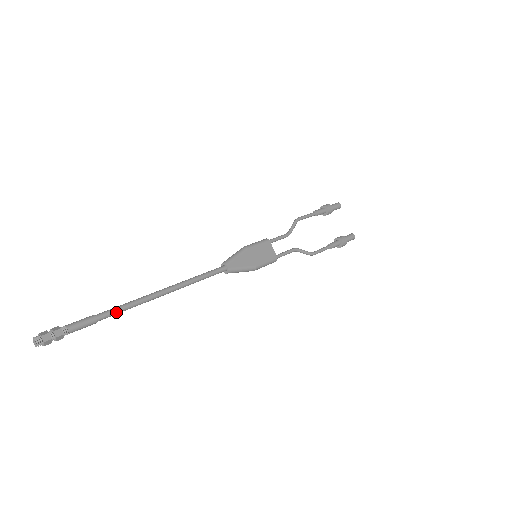
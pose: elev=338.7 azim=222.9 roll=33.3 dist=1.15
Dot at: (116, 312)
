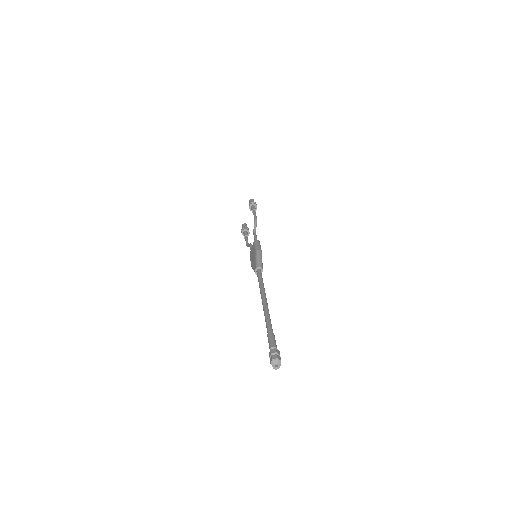
Dot at: (271, 327)
